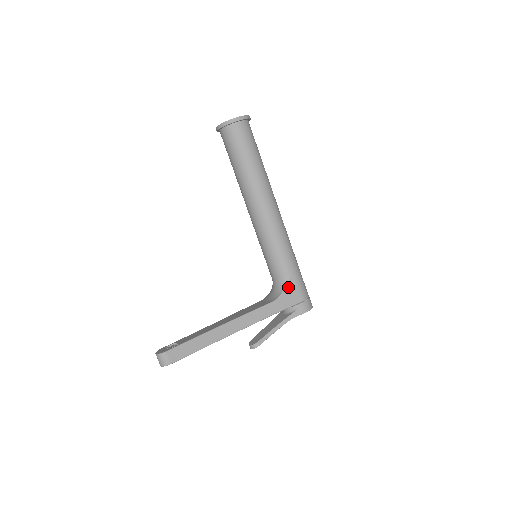
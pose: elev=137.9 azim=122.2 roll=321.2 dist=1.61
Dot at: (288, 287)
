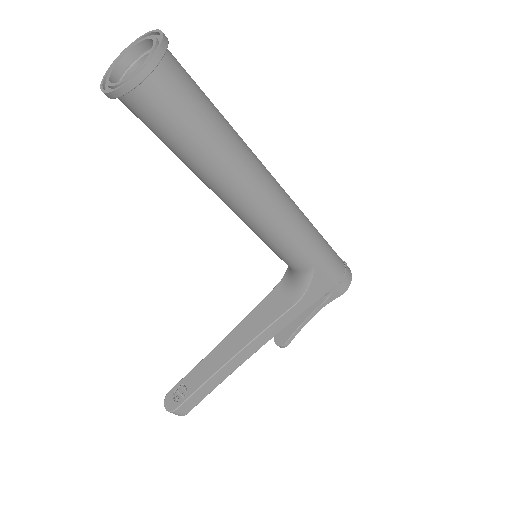
Dot at: (314, 281)
